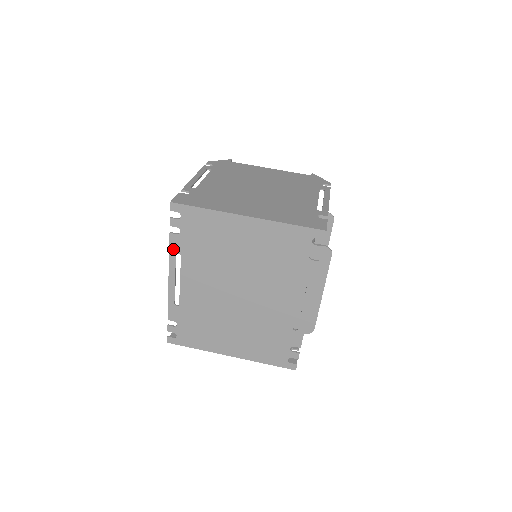
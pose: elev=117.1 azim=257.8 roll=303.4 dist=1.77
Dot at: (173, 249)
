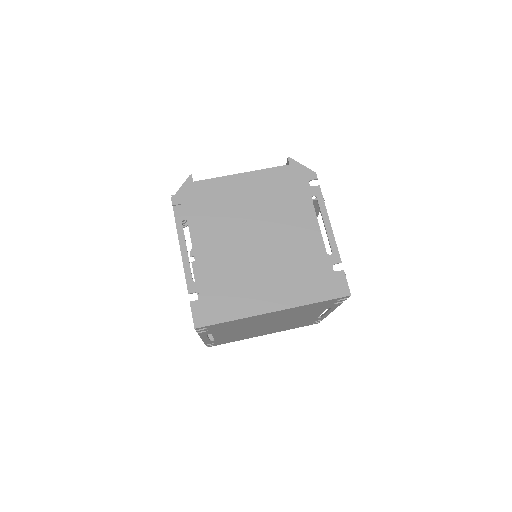
Dot at: (203, 335)
